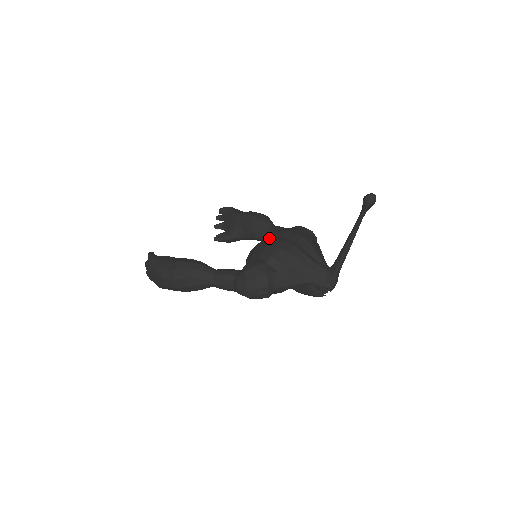
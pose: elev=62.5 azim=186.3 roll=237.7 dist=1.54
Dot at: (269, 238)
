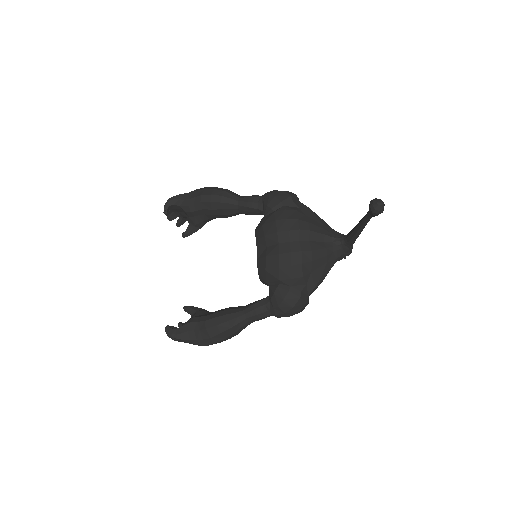
Dot at: (265, 246)
